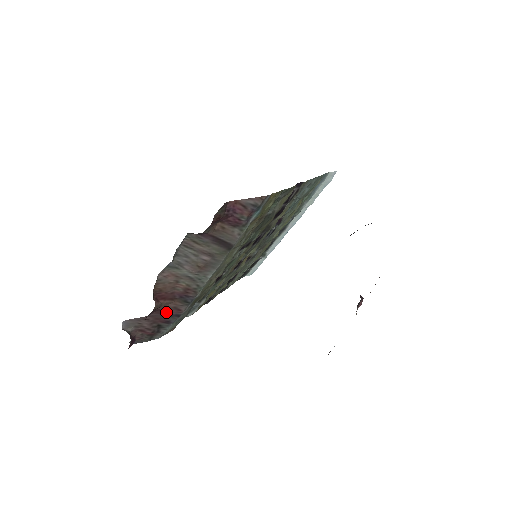
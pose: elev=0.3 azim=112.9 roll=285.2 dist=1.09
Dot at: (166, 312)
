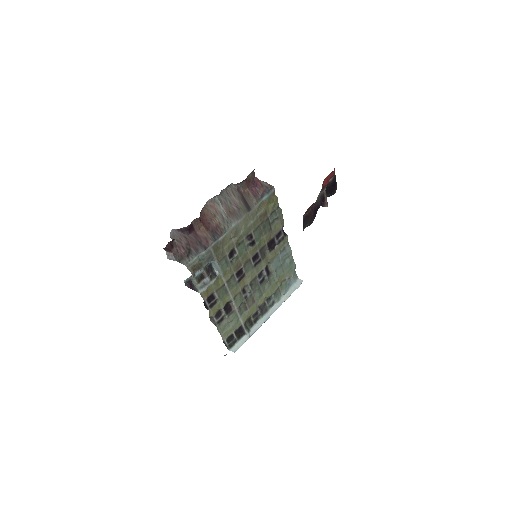
Dot at: (199, 239)
